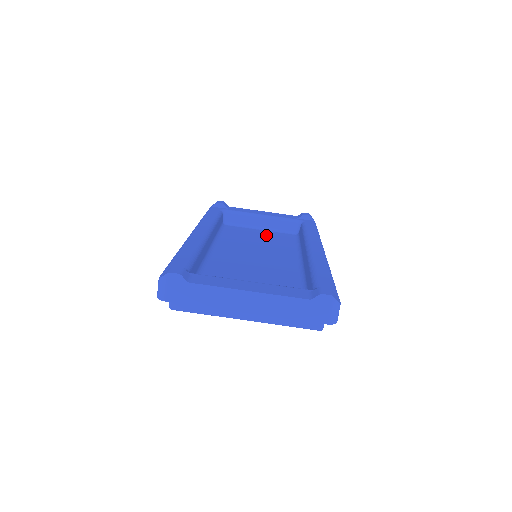
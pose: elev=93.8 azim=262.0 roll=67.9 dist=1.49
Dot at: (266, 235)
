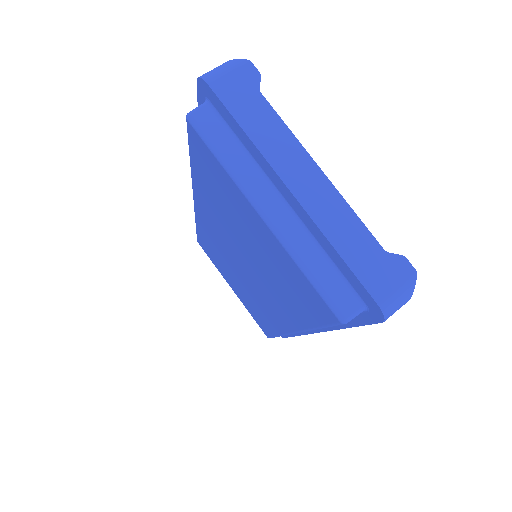
Dot at: occluded
